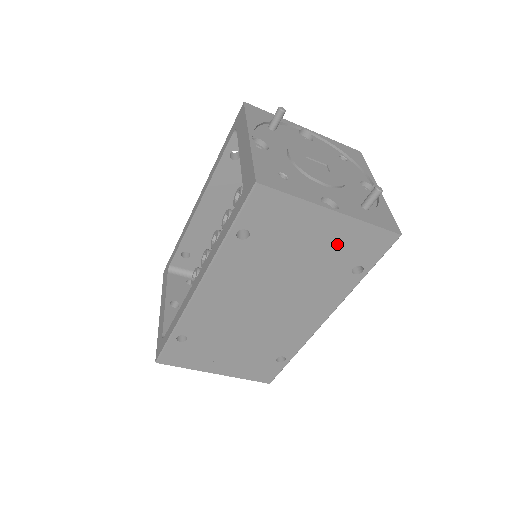
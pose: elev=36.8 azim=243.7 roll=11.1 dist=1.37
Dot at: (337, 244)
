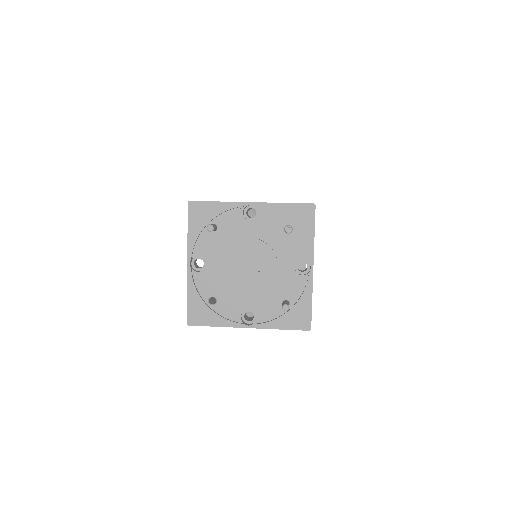
Dot at: occluded
